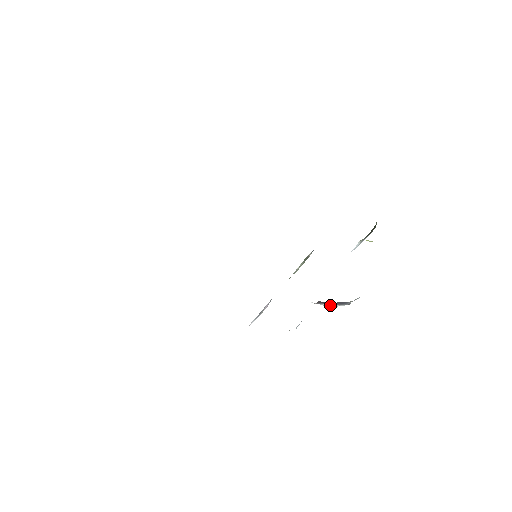
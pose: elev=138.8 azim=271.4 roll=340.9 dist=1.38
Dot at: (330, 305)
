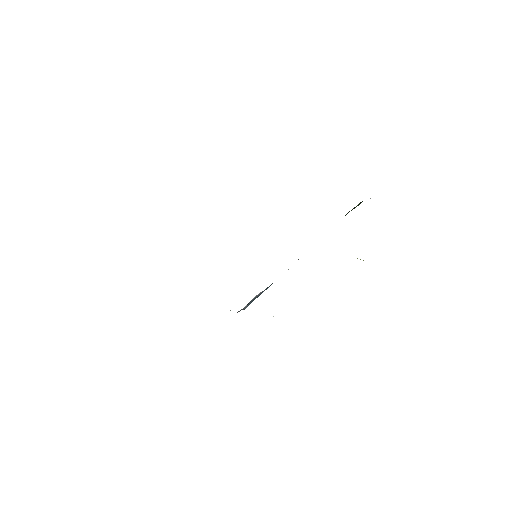
Dot at: occluded
